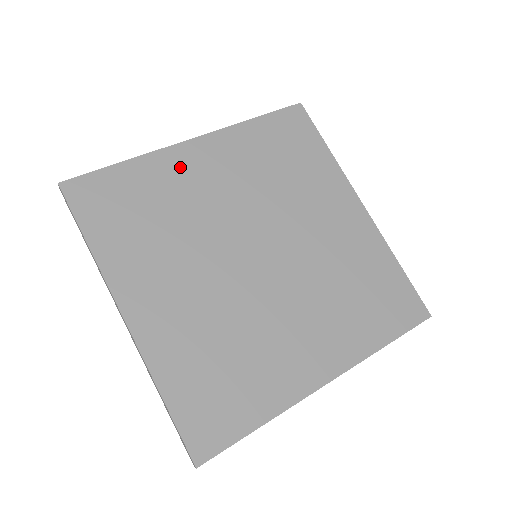
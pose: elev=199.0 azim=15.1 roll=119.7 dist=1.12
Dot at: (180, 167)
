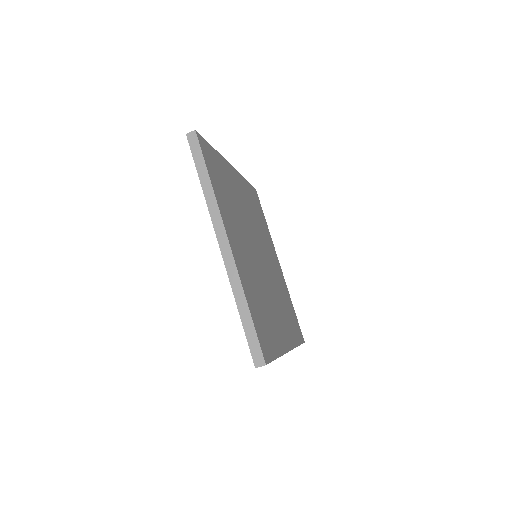
Dot at: (231, 176)
